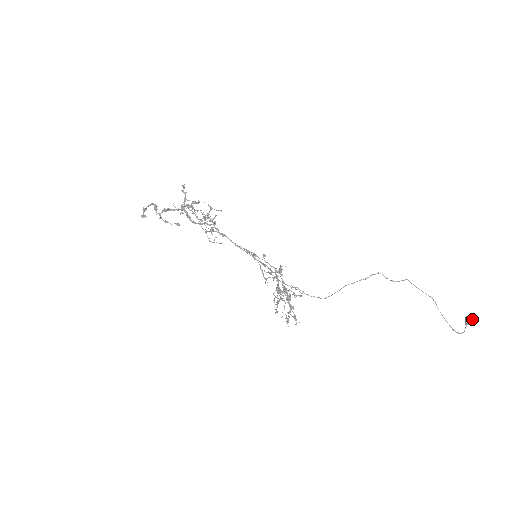
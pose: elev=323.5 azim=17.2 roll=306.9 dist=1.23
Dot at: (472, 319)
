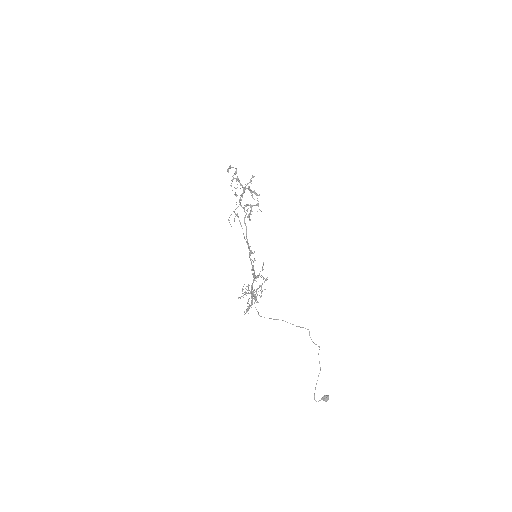
Dot at: (328, 398)
